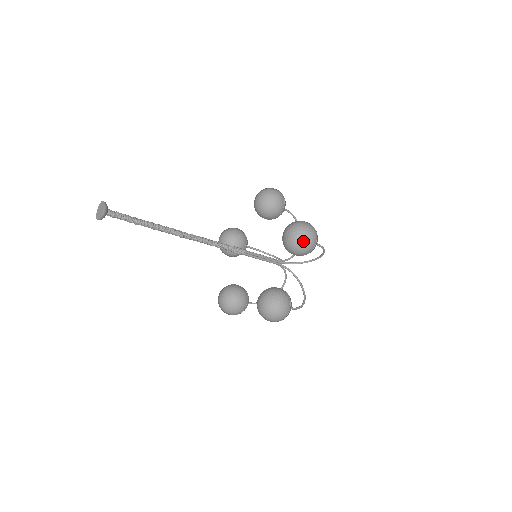
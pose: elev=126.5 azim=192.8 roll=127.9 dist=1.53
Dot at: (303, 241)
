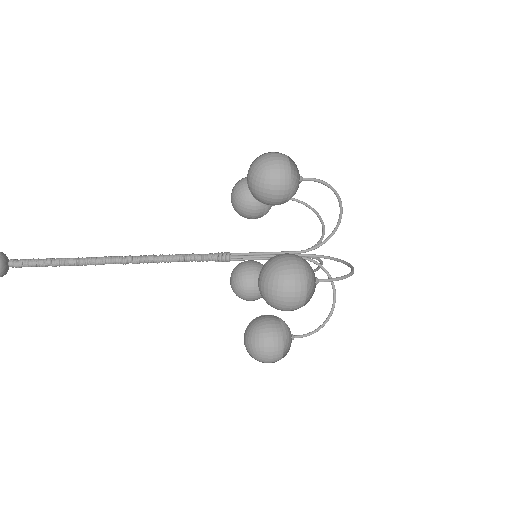
Dot at: (278, 304)
